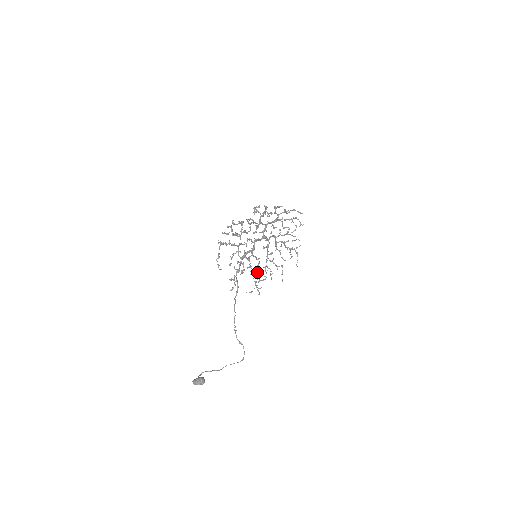
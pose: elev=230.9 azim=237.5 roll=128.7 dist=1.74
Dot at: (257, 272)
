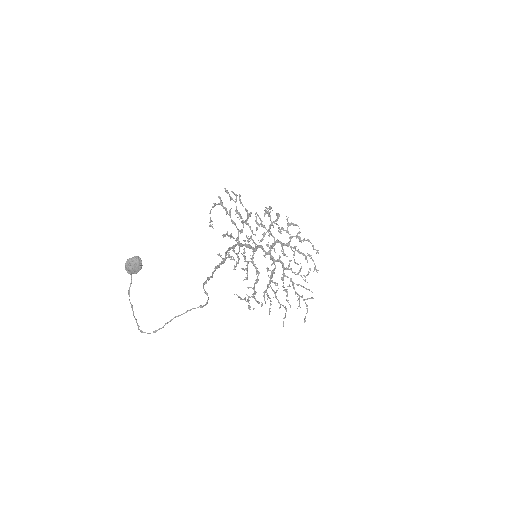
Dot at: (253, 287)
